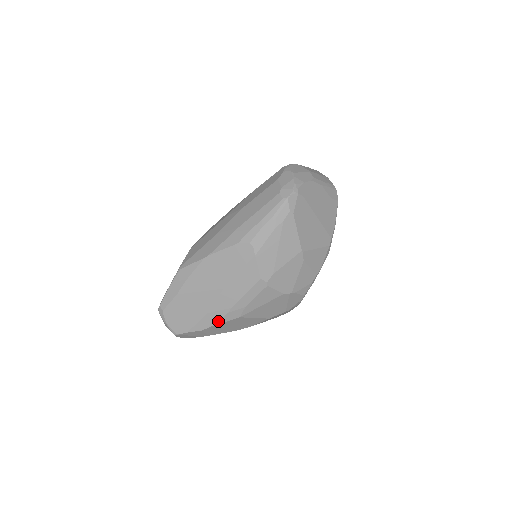
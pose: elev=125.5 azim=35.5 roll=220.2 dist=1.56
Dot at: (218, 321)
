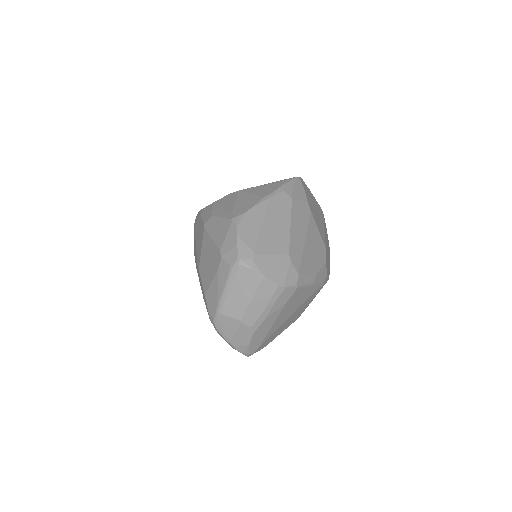
Dot at: occluded
